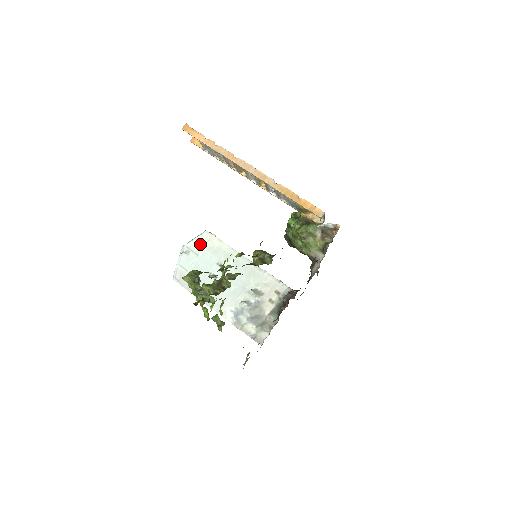
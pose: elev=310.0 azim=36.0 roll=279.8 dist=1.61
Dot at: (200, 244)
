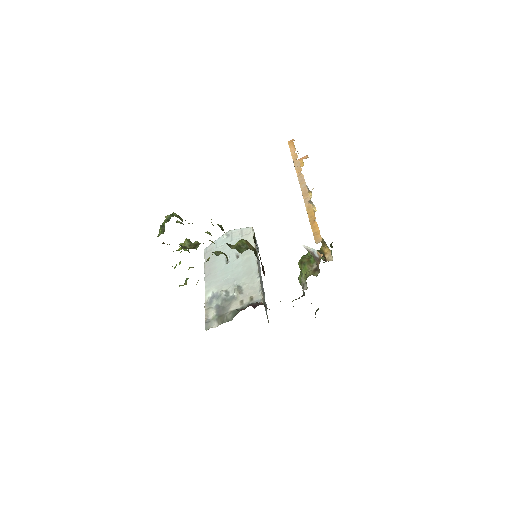
Dot at: (240, 234)
